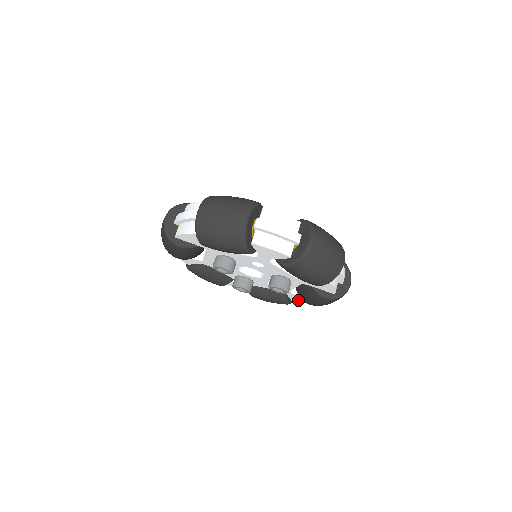
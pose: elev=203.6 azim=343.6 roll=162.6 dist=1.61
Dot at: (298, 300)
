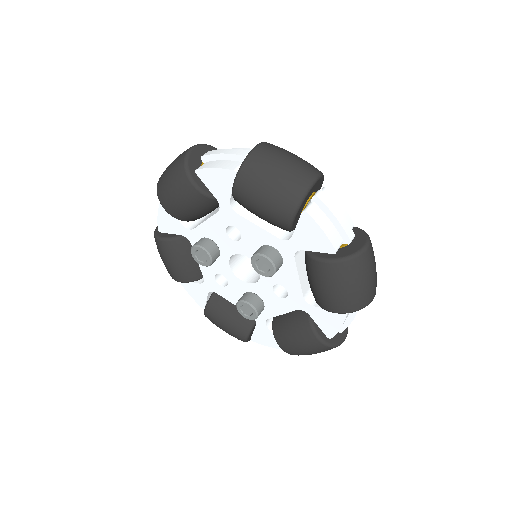
Dot at: (330, 327)
